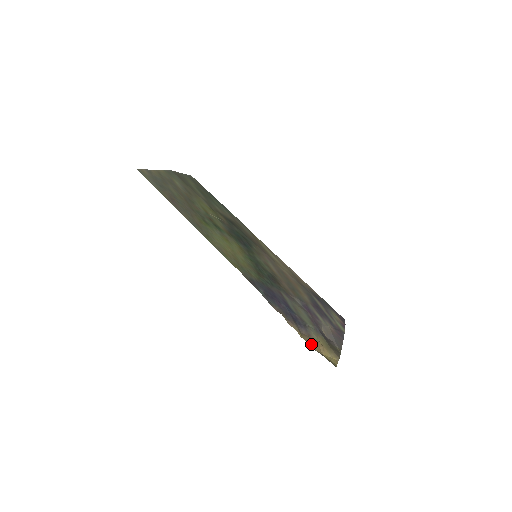
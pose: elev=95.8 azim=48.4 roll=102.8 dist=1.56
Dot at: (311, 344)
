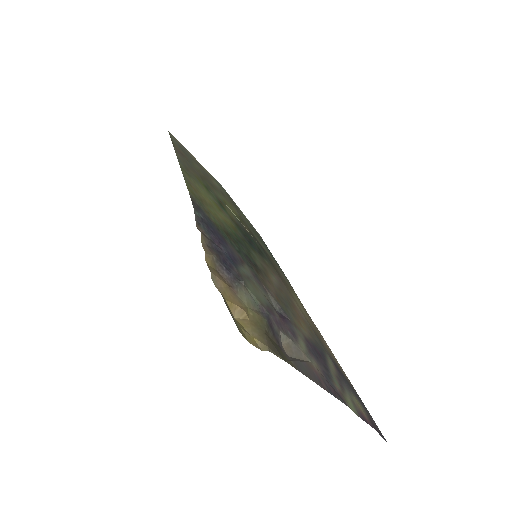
Dot at: (218, 282)
